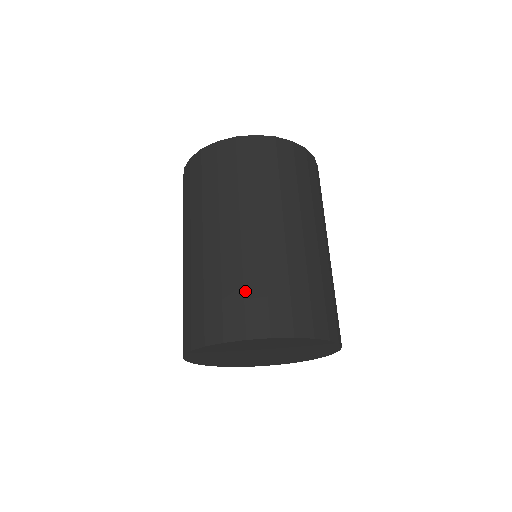
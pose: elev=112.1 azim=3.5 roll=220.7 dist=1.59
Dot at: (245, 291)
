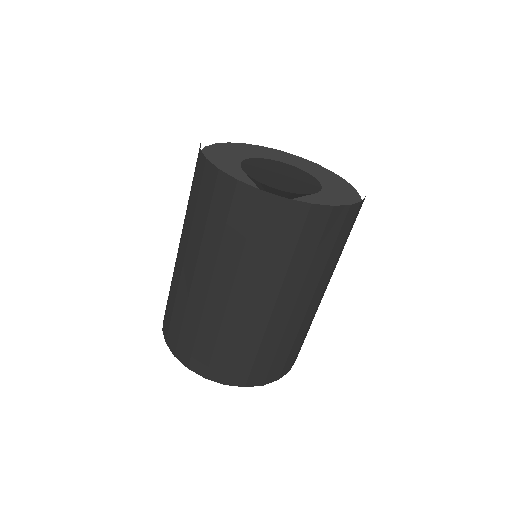
Dot at: (236, 354)
